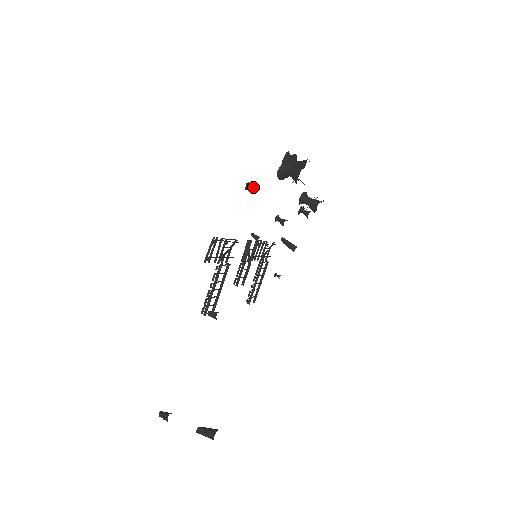
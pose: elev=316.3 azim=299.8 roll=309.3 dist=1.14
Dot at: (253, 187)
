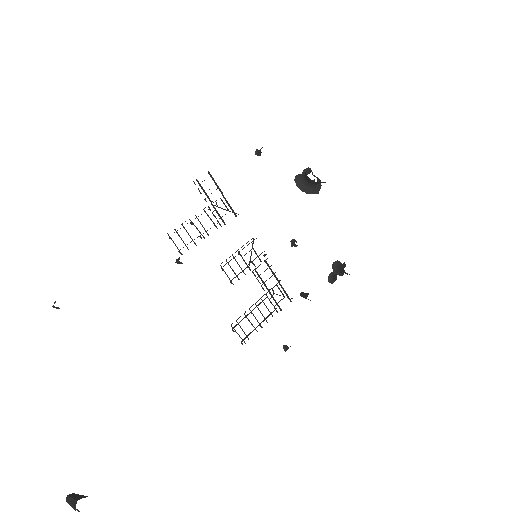
Dot at: occluded
